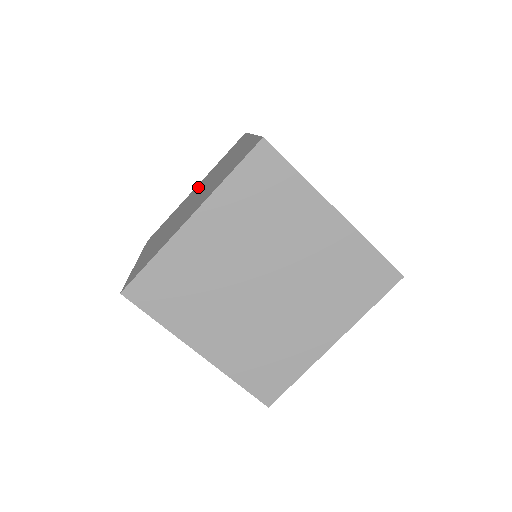
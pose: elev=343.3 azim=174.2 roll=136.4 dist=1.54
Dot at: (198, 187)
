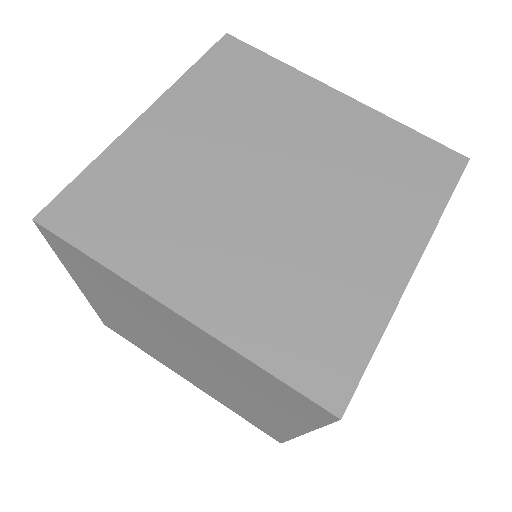
Dot at: (112, 308)
